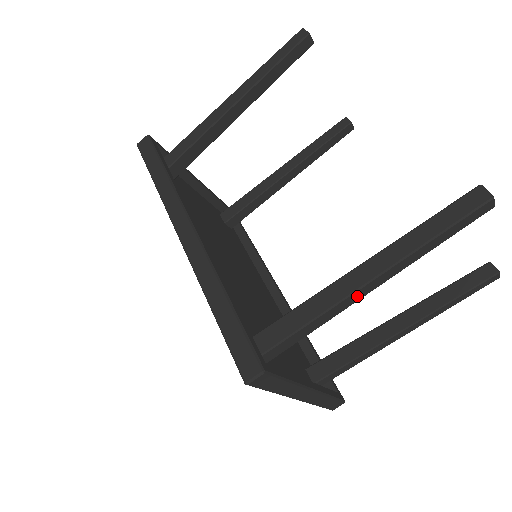
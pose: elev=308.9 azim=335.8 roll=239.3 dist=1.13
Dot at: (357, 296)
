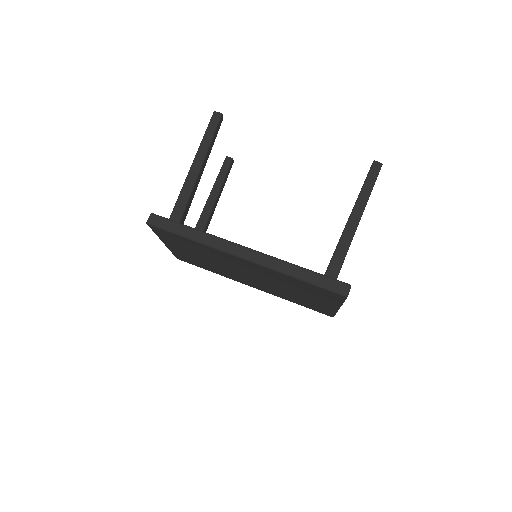
Dot at: occluded
